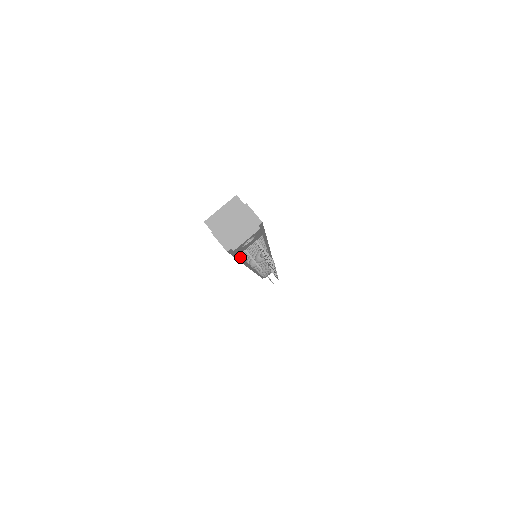
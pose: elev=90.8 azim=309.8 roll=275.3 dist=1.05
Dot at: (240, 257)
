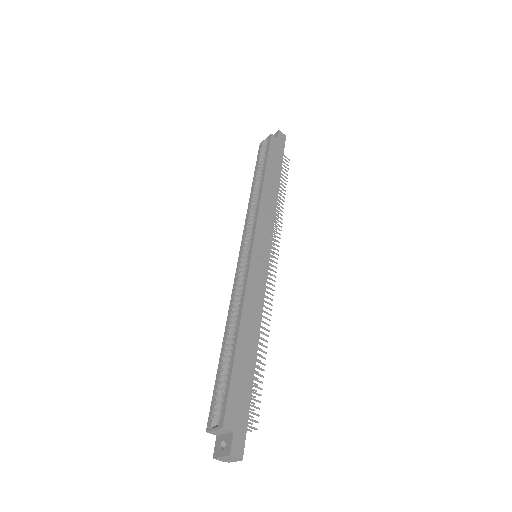
Dot at: occluded
